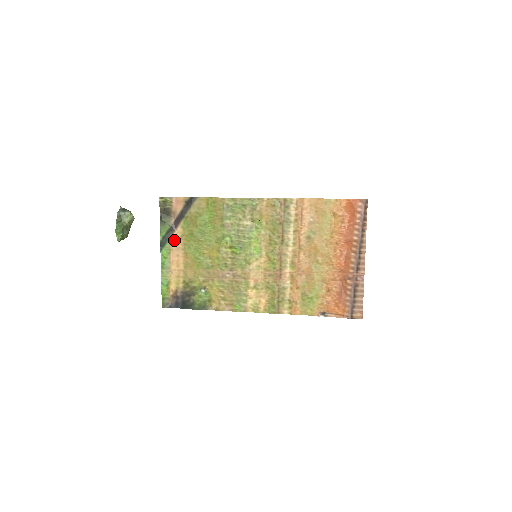
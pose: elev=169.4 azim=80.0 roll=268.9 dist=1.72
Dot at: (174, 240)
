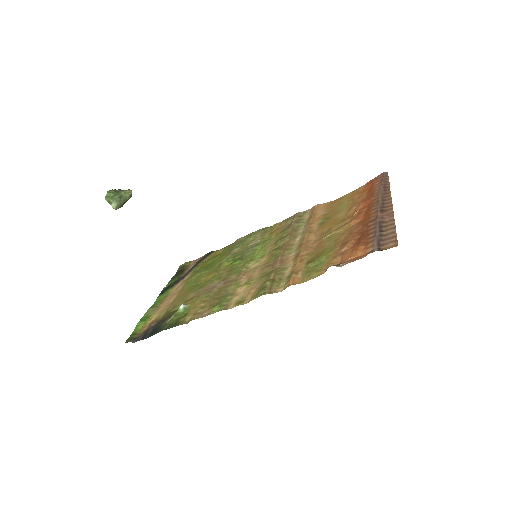
Dot at: (177, 287)
